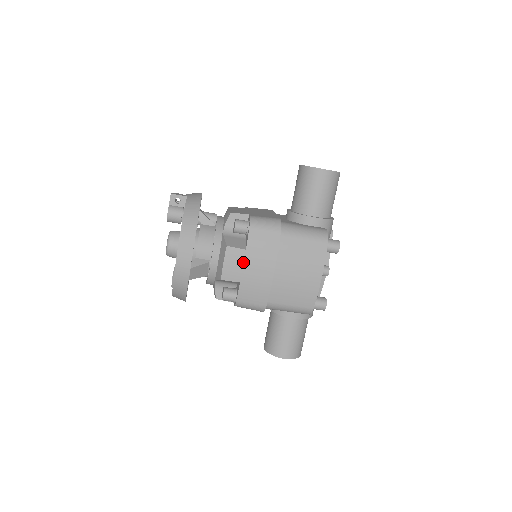
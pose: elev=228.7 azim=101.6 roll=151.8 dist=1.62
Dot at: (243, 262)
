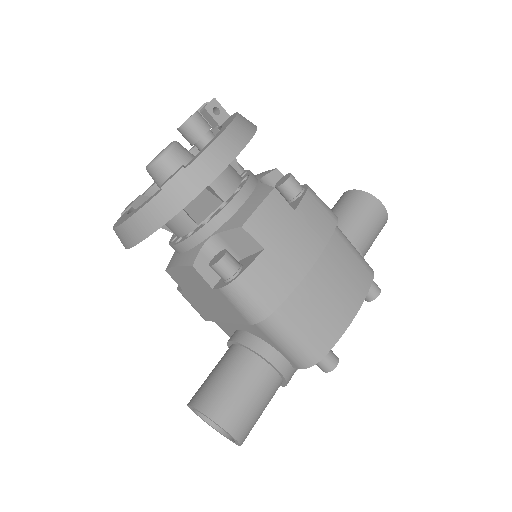
Dot at: (284, 223)
